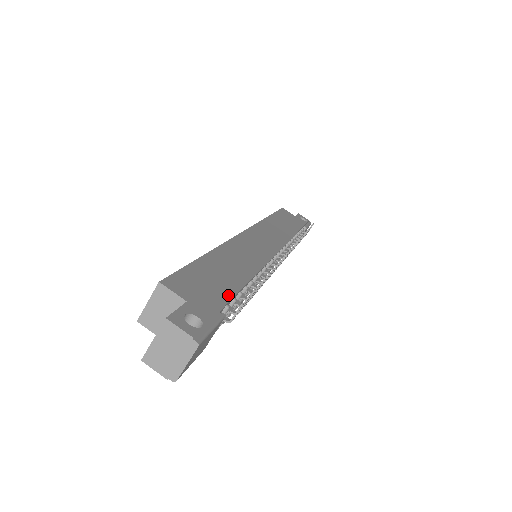
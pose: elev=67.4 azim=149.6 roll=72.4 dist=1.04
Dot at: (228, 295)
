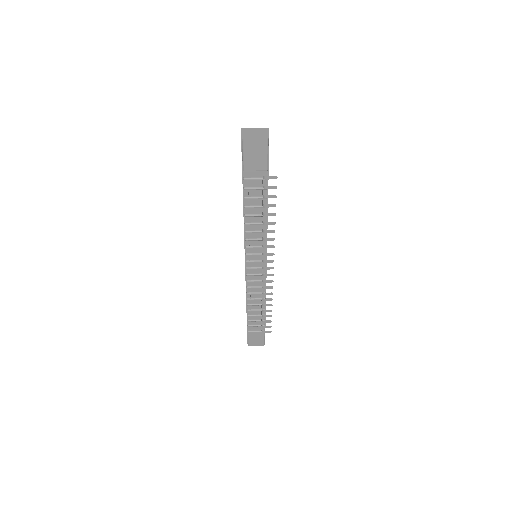
Dot at: occluded
